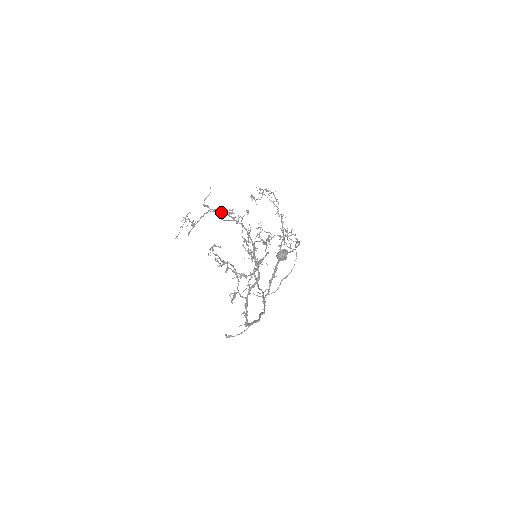
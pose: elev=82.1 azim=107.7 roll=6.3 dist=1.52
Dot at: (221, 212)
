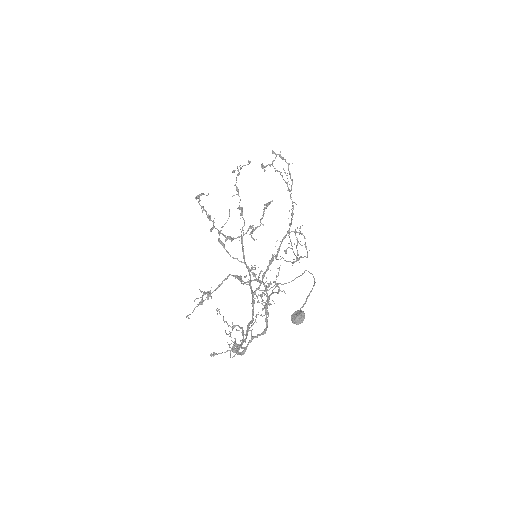
Dot at: occluded
